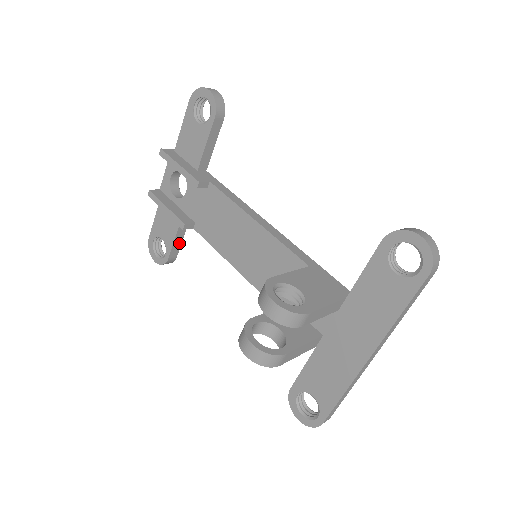
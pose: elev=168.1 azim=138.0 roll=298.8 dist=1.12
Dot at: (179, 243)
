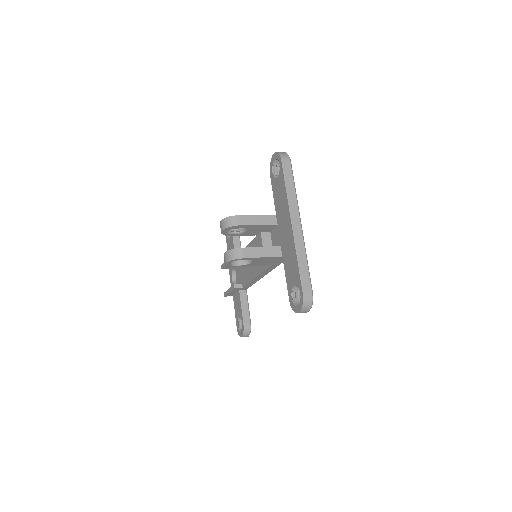
Dot at: (247, 311)
